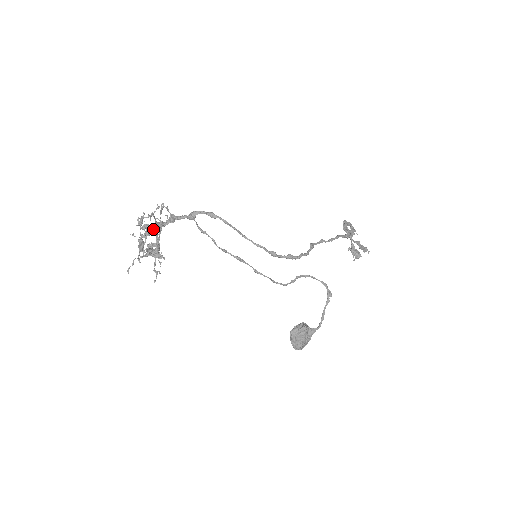
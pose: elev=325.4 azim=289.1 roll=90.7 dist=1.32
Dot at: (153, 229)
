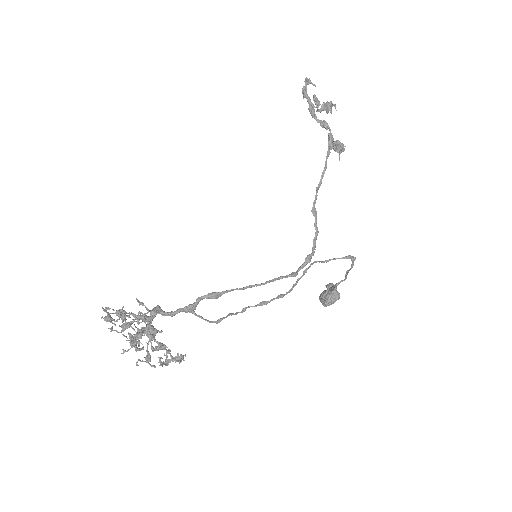
Dot at: (149, 341)
